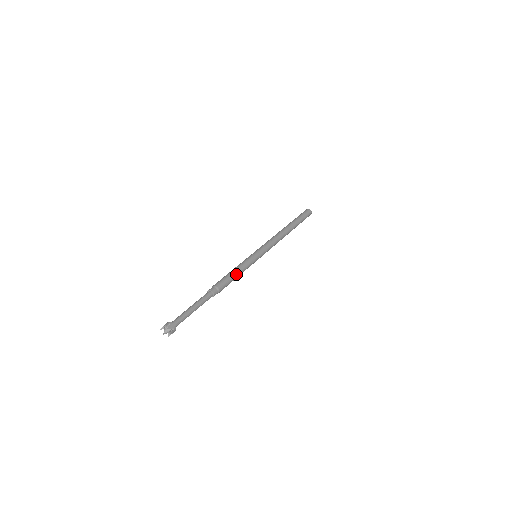
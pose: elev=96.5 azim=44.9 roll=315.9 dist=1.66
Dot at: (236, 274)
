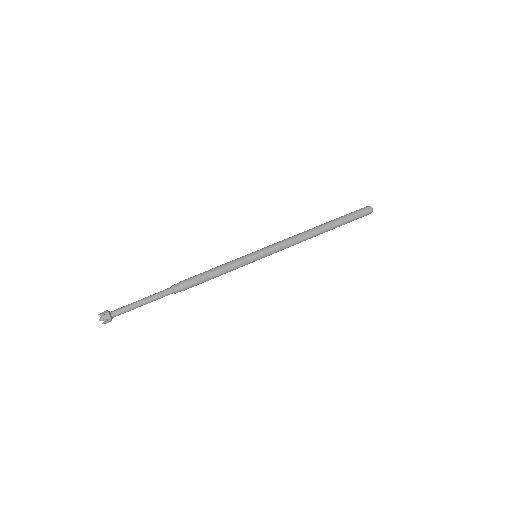
Dot at: (214, 274)
